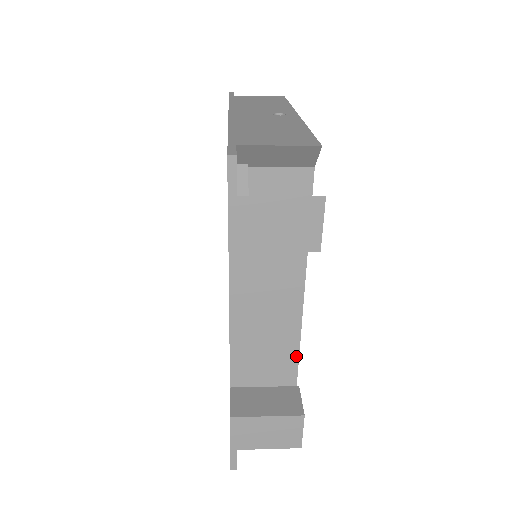
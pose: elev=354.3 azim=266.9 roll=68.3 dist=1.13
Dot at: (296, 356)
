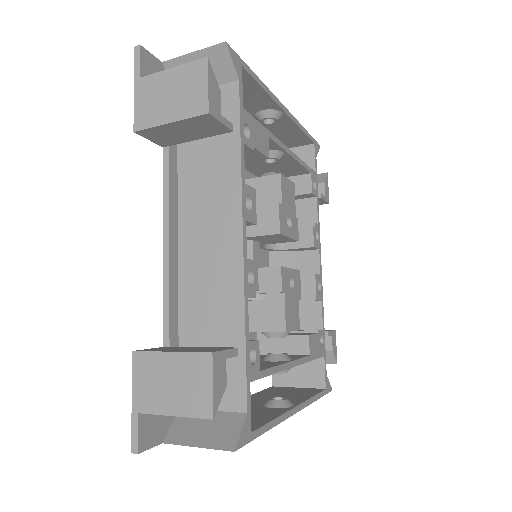
Dot at: (241, 311)
